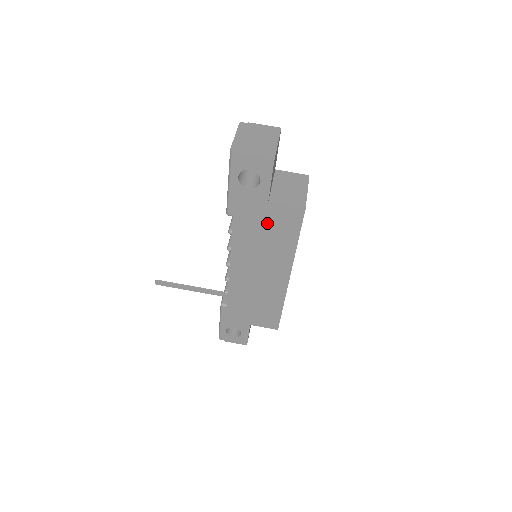
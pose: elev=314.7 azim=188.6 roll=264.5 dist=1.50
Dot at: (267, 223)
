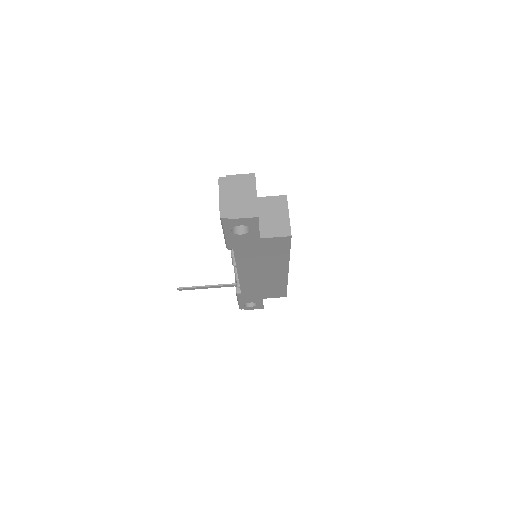
Dot at: (262, 248)
